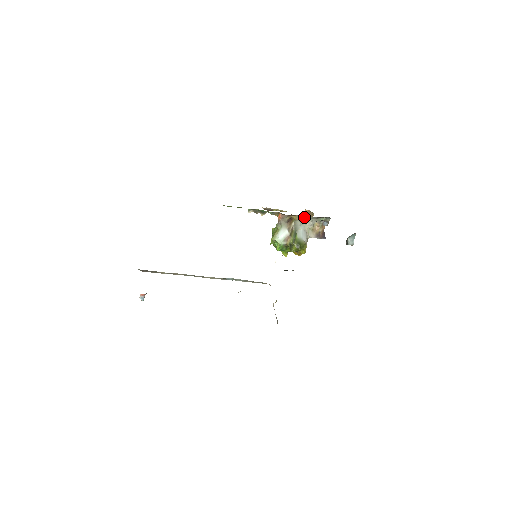
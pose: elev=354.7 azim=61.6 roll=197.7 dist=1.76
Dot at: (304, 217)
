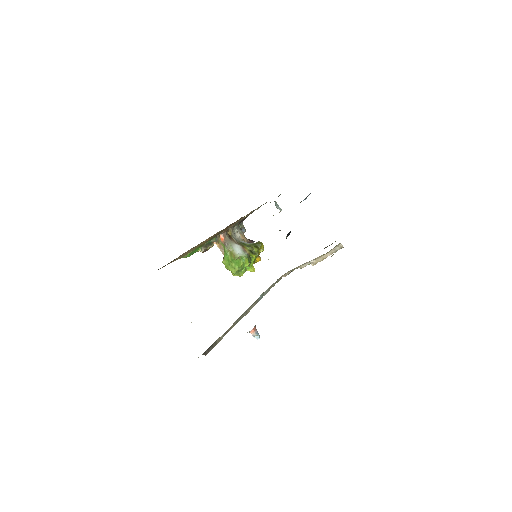
Dot at: (233, 229)
